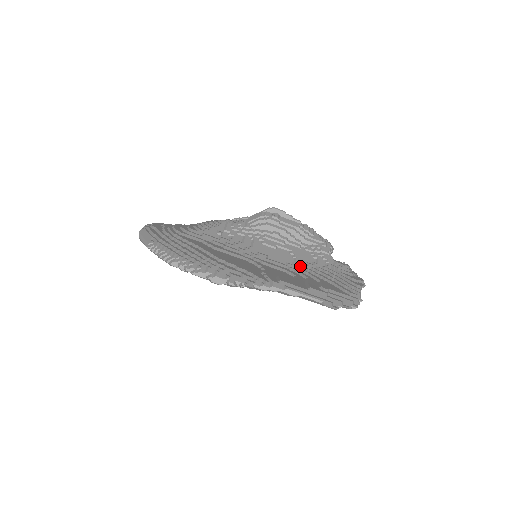
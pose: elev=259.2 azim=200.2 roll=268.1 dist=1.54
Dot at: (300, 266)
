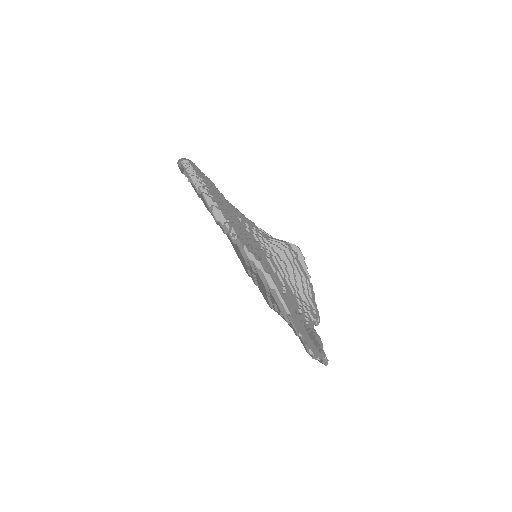
Dot at: occluded
